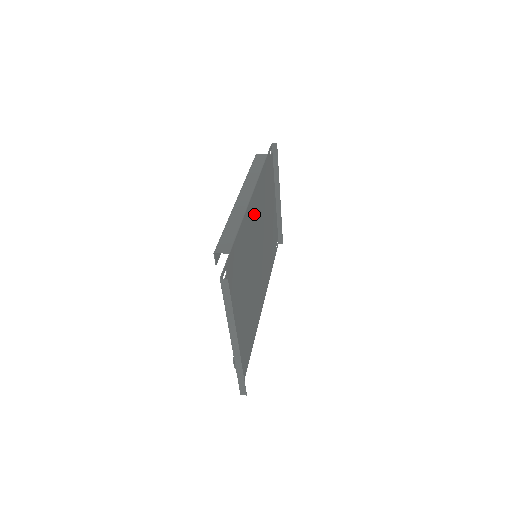
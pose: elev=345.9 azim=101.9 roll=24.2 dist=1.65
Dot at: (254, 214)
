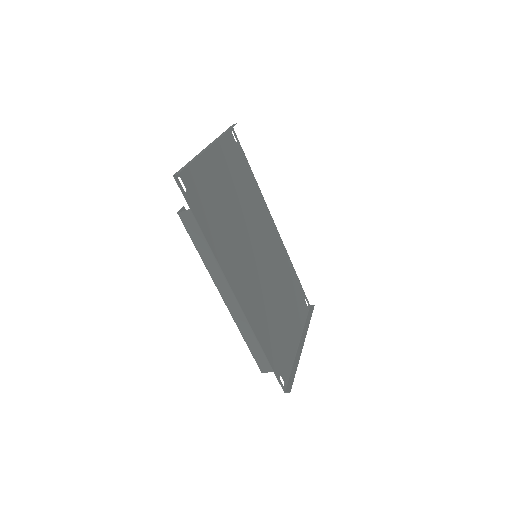
Dot at: (271, 235)
